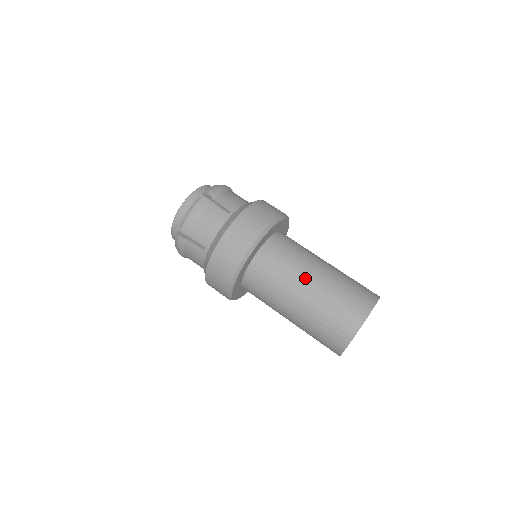
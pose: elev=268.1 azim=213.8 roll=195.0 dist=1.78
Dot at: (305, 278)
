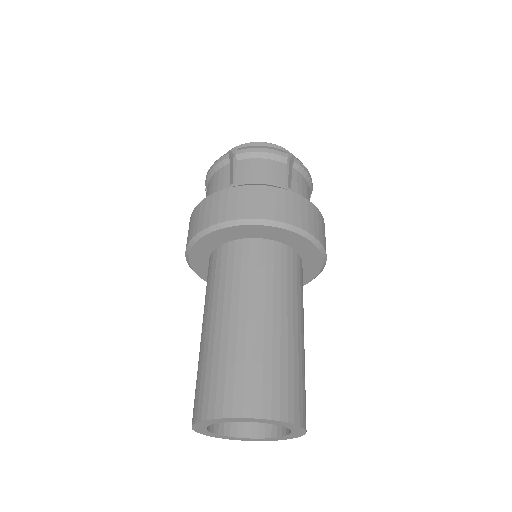
Dot at: (271, 309)
